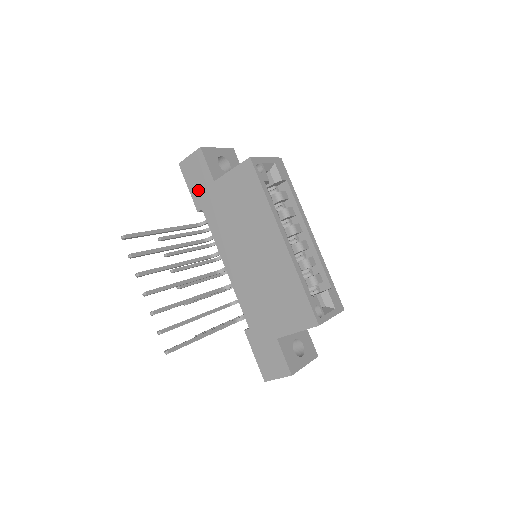
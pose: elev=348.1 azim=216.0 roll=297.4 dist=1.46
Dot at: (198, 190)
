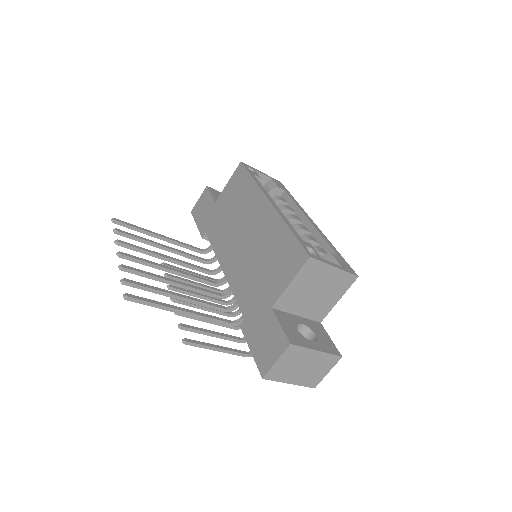
Dot at: (203, 220)
